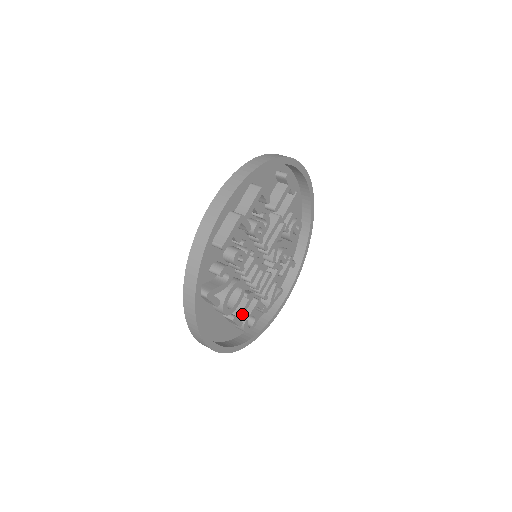
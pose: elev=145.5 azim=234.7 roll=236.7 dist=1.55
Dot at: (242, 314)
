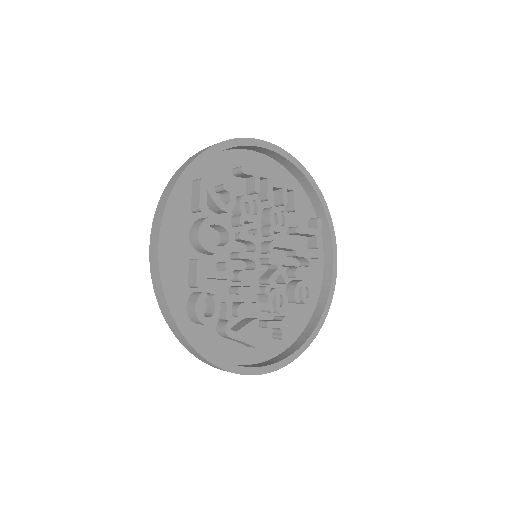
Dot at: (209, 274)
